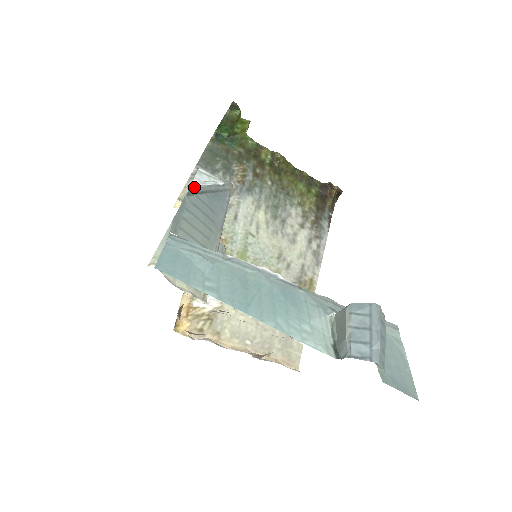
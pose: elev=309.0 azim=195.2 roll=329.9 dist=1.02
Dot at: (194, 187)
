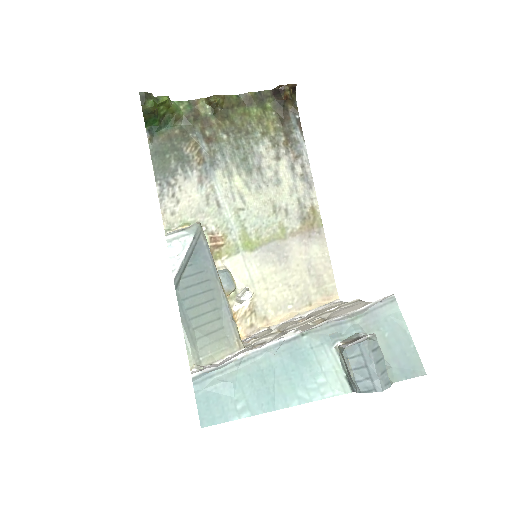
Dot at: (176, 276)
